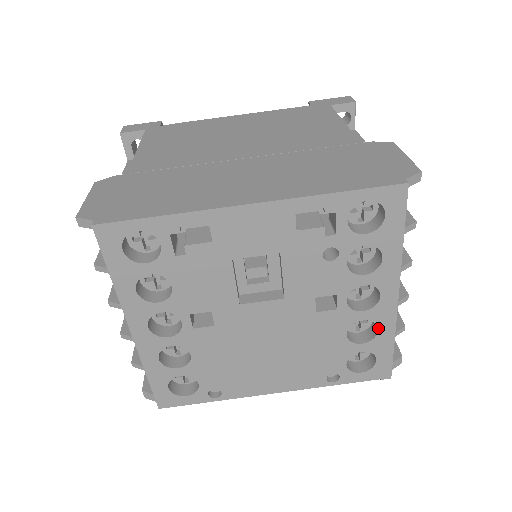
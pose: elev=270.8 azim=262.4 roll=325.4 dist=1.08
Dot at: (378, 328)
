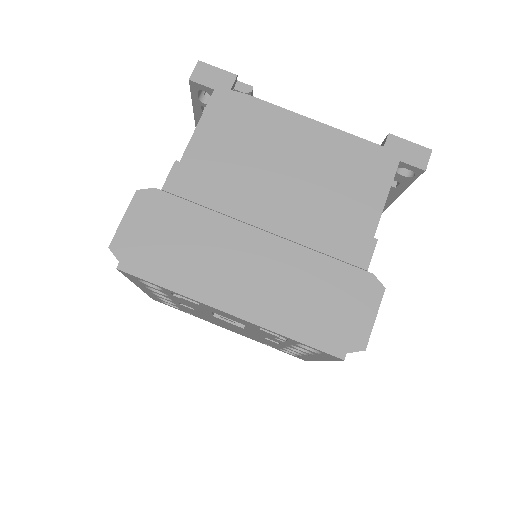
Dot at: (304, 356)
